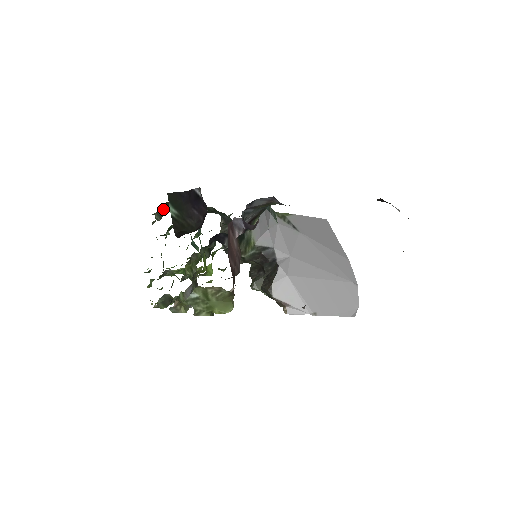
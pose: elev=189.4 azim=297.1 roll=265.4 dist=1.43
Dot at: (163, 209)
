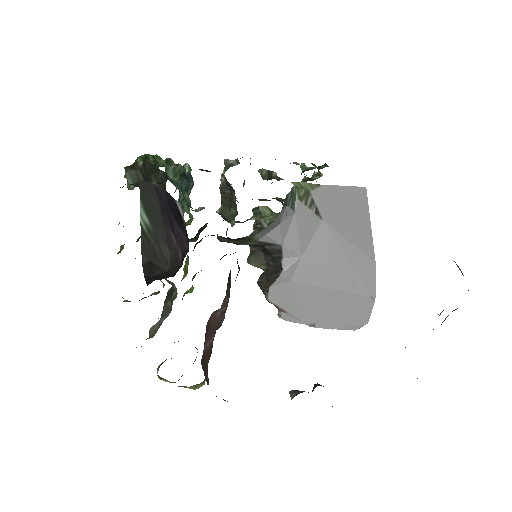
Dot at: (139, 168)
